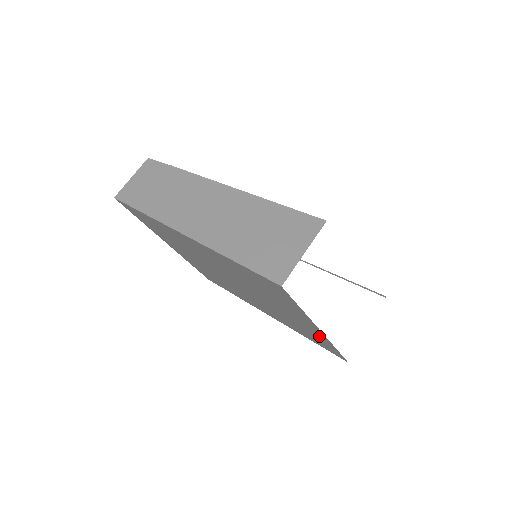
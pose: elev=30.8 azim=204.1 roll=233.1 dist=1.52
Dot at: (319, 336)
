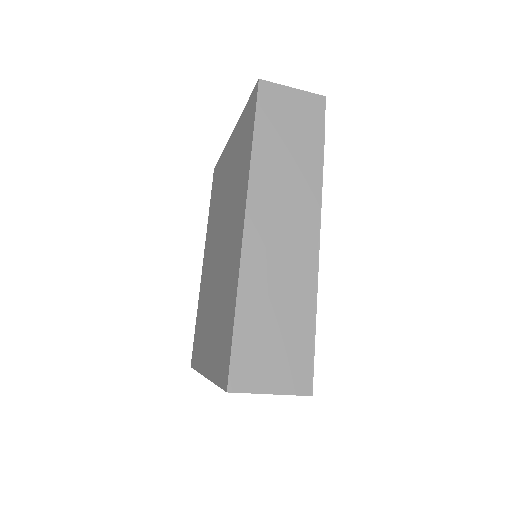
Dot at: (201, 356)
